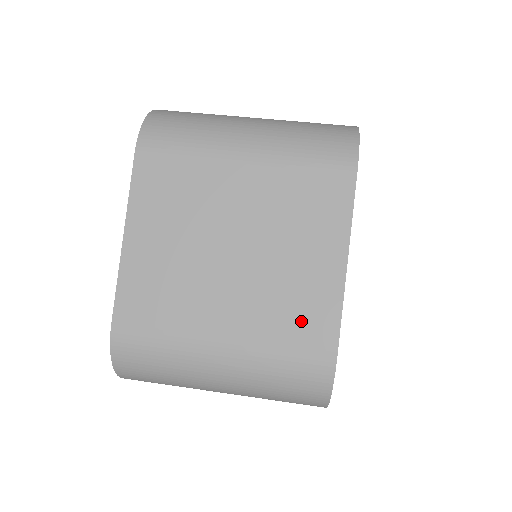
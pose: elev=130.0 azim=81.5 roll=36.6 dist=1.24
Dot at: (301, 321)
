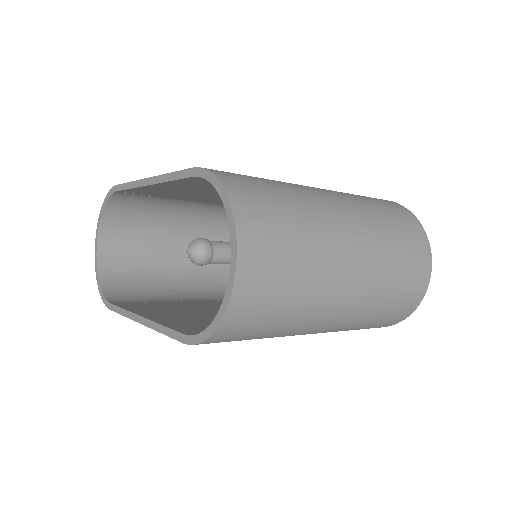
Dot at: occluded
